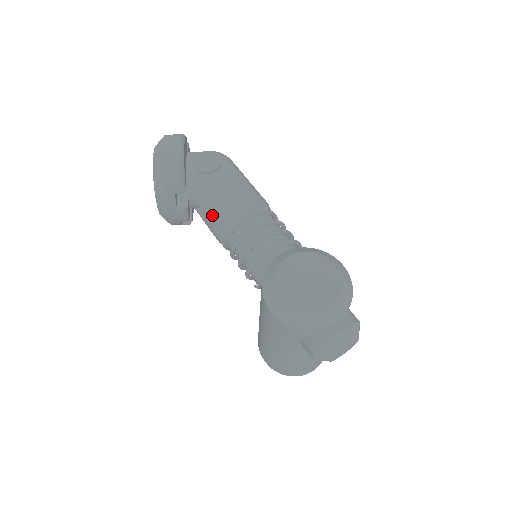
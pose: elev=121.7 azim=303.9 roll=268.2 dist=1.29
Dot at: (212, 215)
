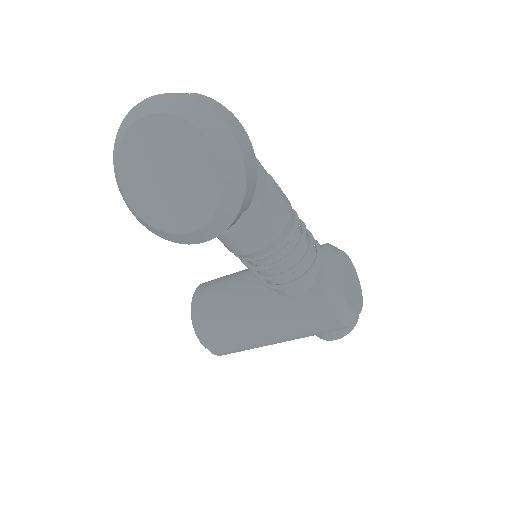
Dot at: (262, 228)
